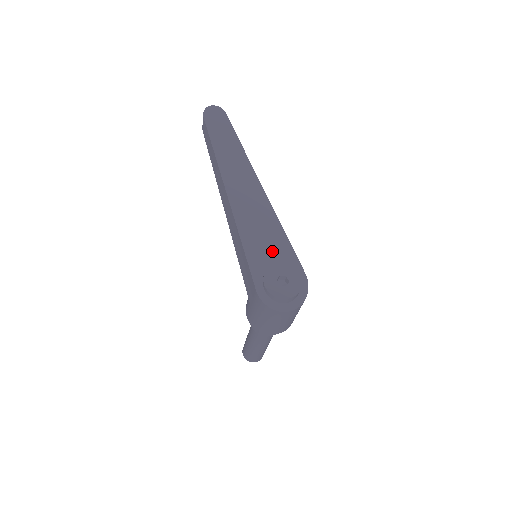
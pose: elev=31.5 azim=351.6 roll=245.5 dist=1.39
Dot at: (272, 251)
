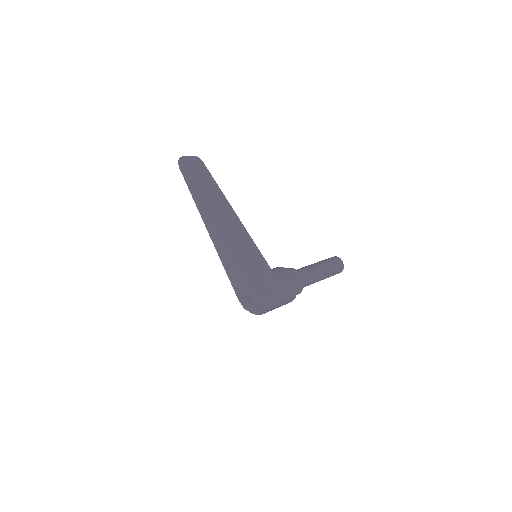
Dot at: (241, 275)
